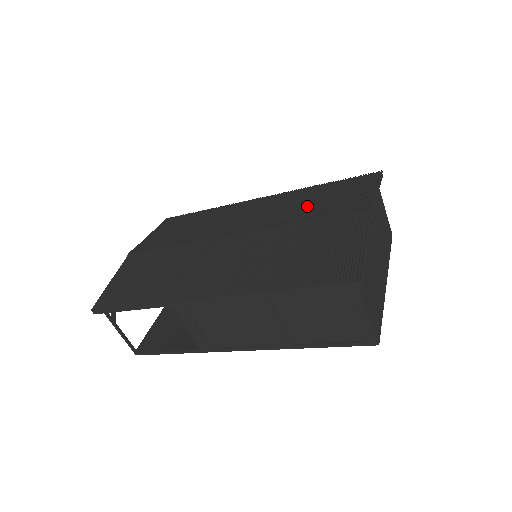
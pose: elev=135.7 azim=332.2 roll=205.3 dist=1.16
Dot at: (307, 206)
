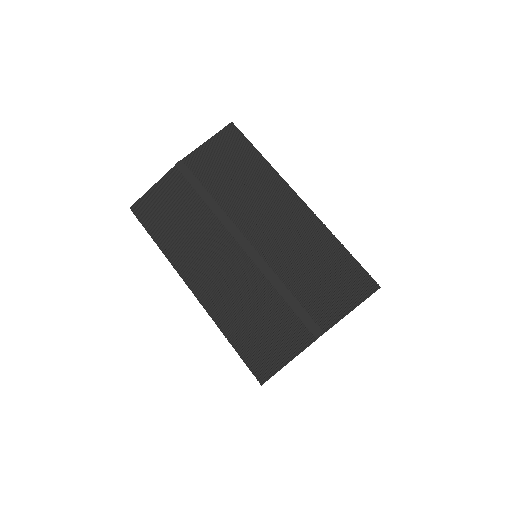
Dot at: (304, 272)
